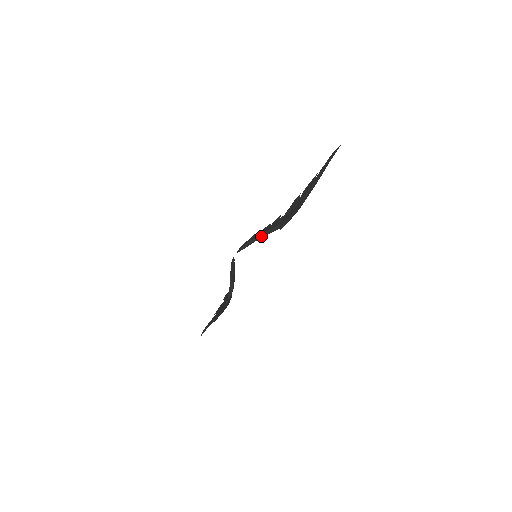
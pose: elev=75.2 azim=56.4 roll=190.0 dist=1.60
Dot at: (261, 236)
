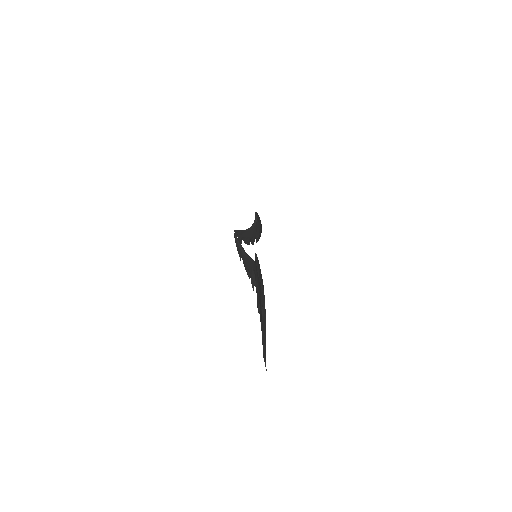
Dot at: (246, 230)
